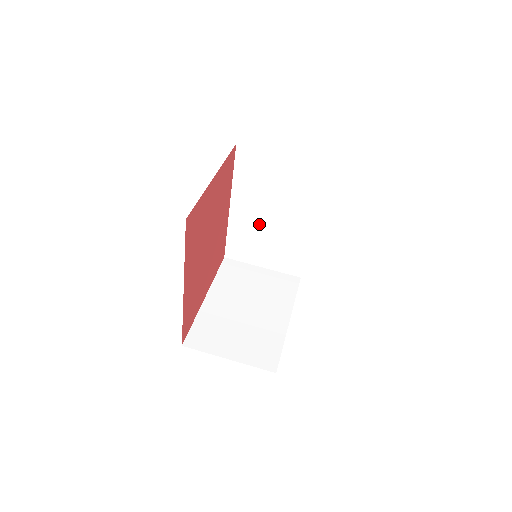
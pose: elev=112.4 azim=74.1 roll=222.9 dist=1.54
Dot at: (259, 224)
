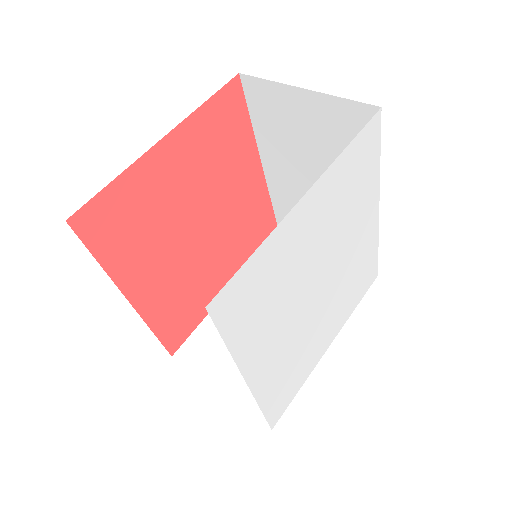
Dot at: (304, 194)
